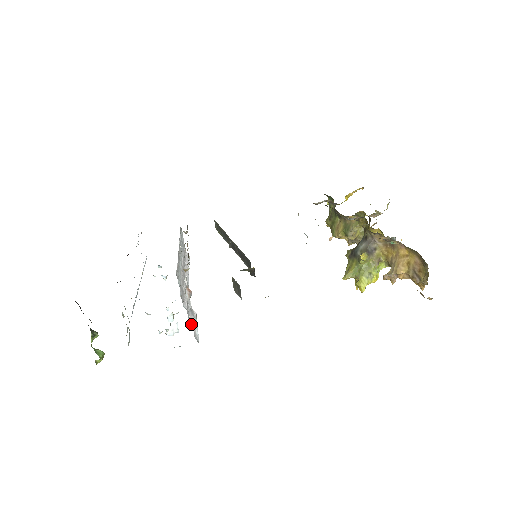
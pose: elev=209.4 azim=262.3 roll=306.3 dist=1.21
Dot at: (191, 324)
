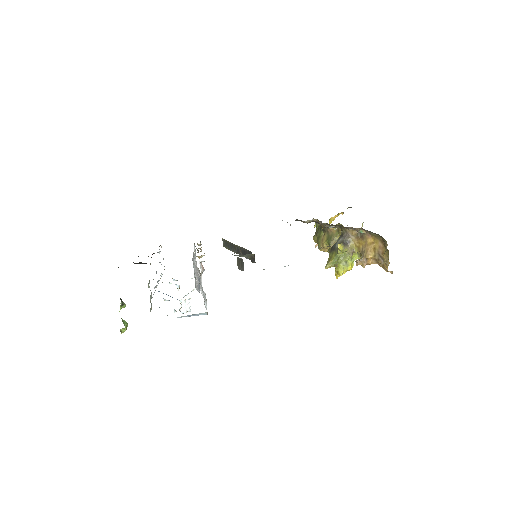
Dot at: (202, 294)
